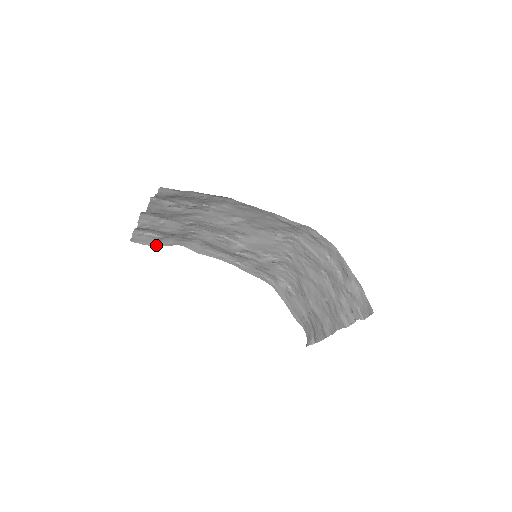
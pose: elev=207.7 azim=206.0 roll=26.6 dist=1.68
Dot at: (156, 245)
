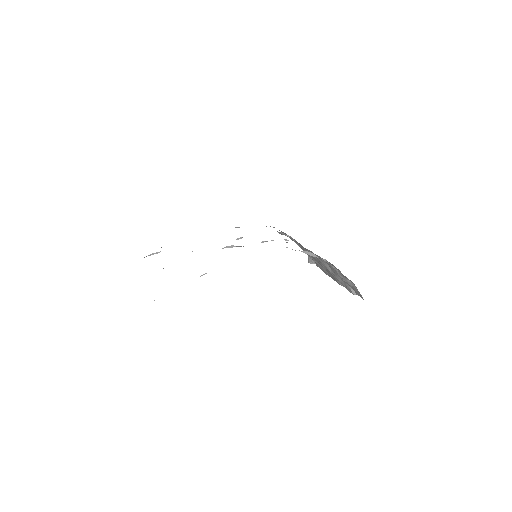
Dot at: occluded
